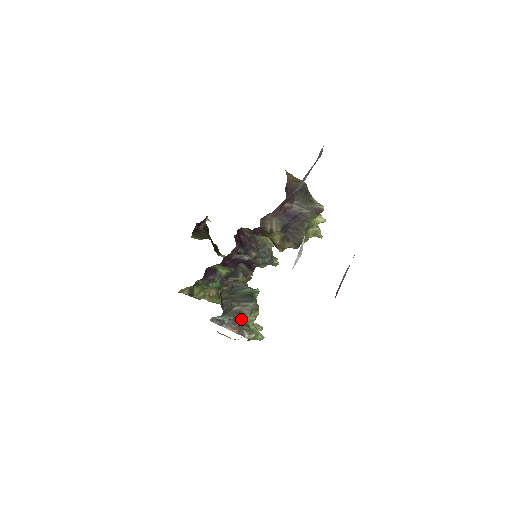
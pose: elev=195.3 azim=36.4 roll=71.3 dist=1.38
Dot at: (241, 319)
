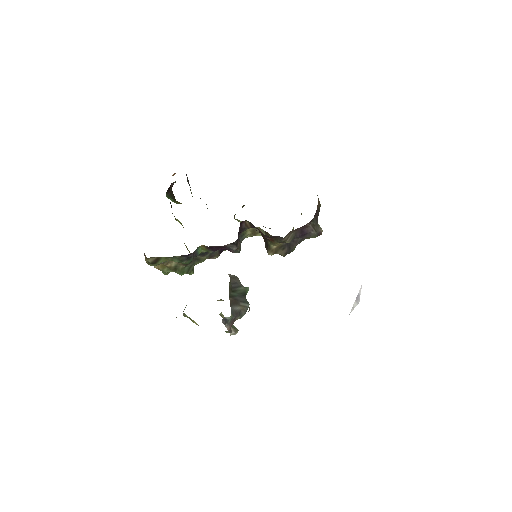
Dot at: (237, 318)
